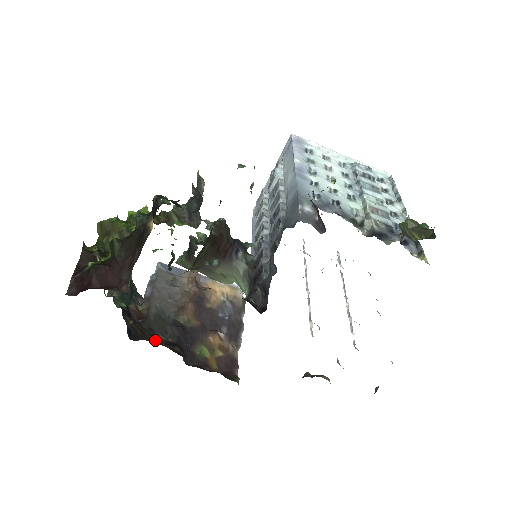
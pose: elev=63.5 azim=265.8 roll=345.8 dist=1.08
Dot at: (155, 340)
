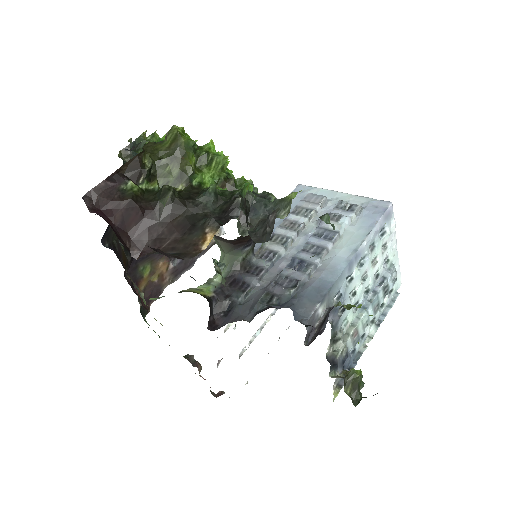
Dot at: occluded
